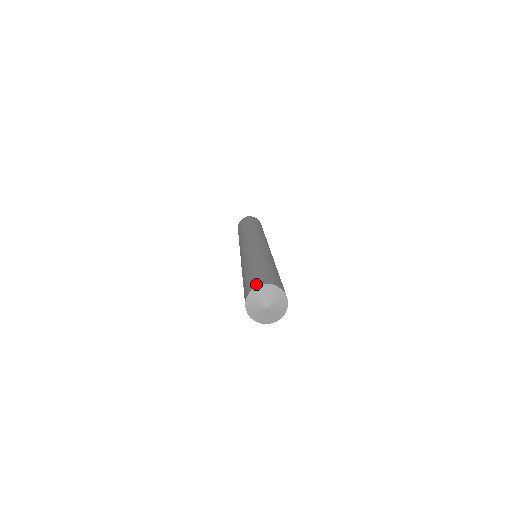
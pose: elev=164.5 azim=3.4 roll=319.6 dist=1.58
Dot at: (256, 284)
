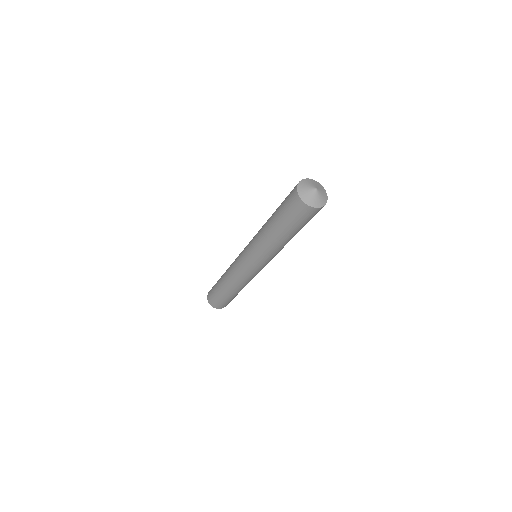
Dot at: occluded
